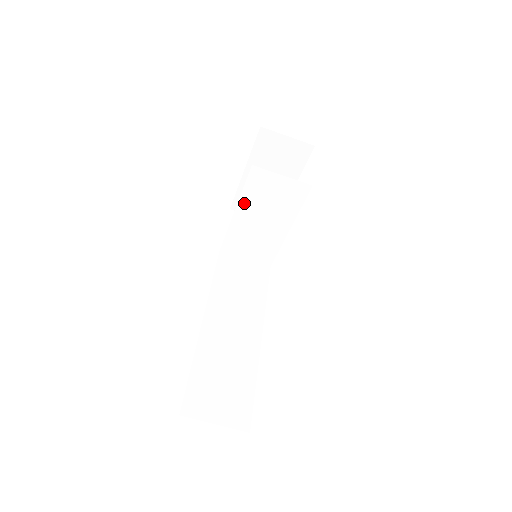
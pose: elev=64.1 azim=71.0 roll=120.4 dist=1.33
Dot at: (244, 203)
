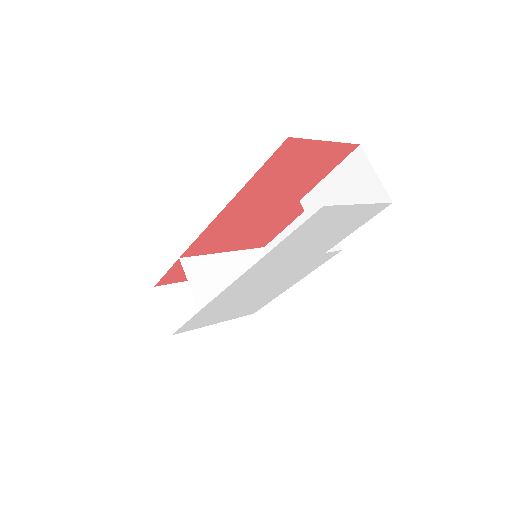
Dot at: (237, 256)
